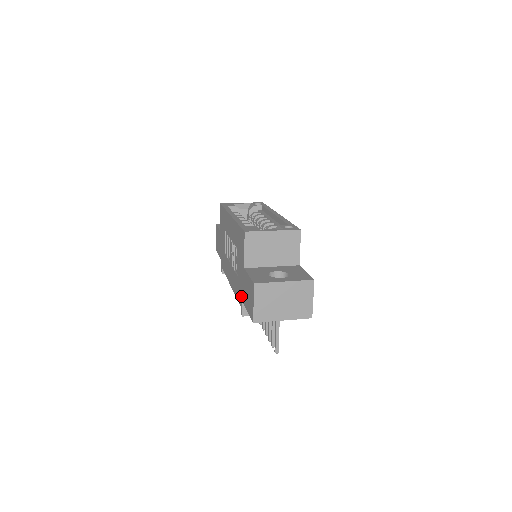
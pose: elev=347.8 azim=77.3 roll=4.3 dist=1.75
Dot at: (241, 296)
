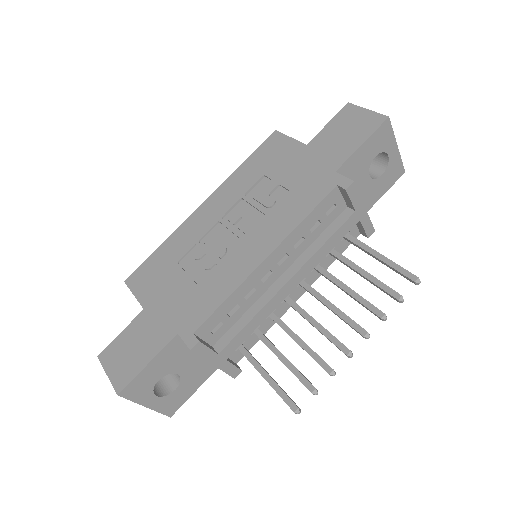
Dot at: (326, 174)
